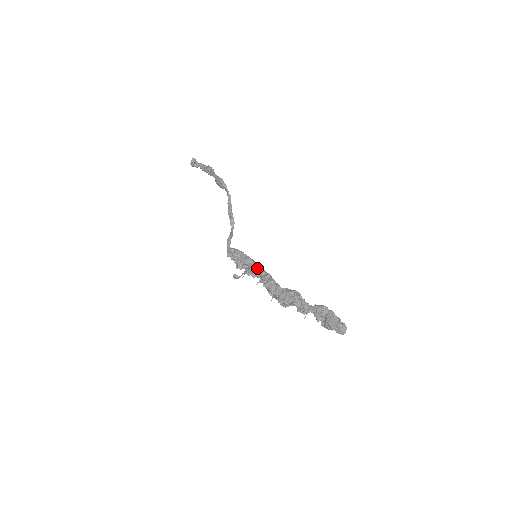
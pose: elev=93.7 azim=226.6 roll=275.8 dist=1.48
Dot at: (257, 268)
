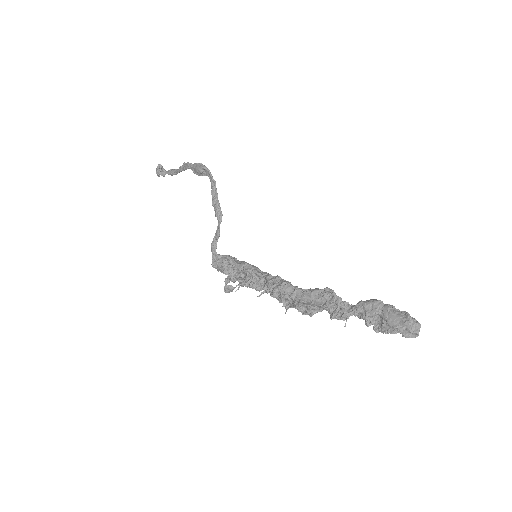
Dot at: (259, 272)
